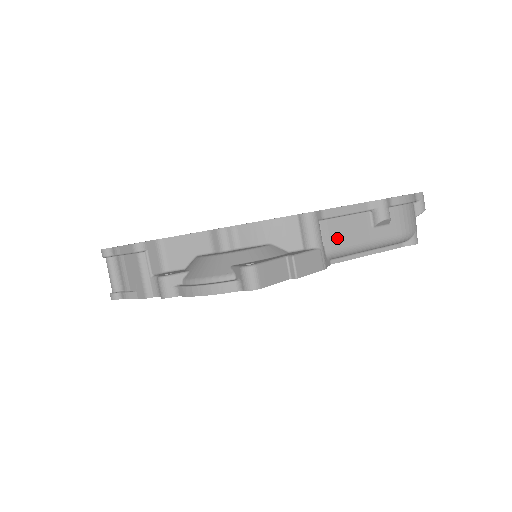
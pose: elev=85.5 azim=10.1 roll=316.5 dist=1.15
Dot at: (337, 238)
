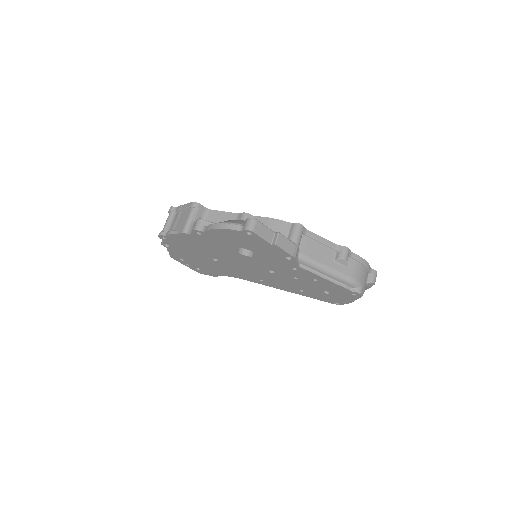
Dot at: (309, 251)
